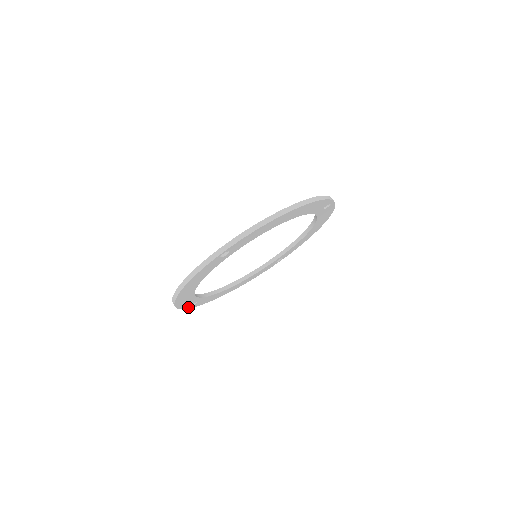
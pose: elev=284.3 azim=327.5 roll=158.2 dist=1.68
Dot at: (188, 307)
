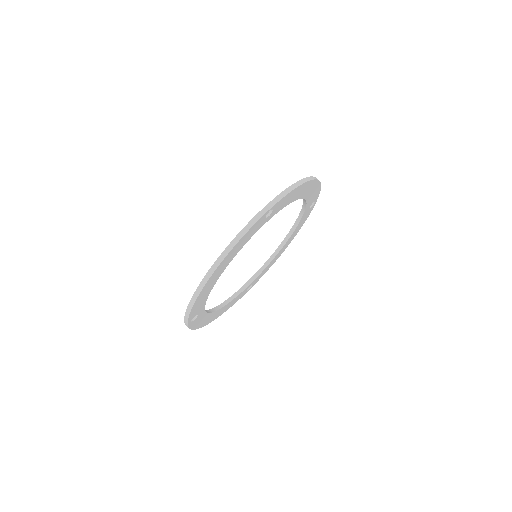
Dot at: (189, 321)
